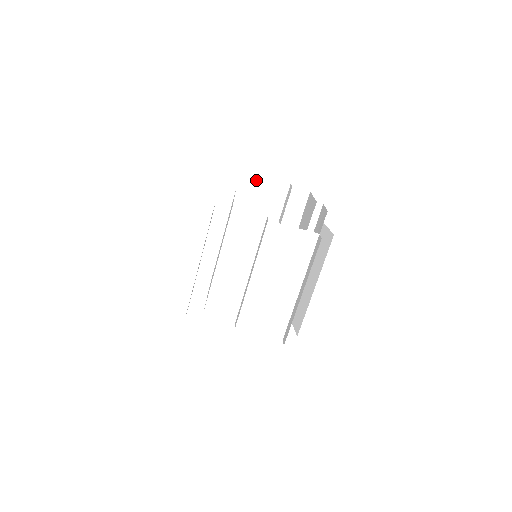
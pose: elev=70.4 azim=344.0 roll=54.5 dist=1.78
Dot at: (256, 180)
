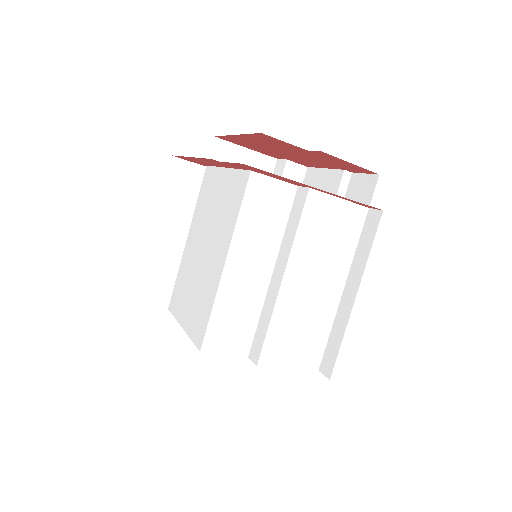
Dot at: (234, 152)
